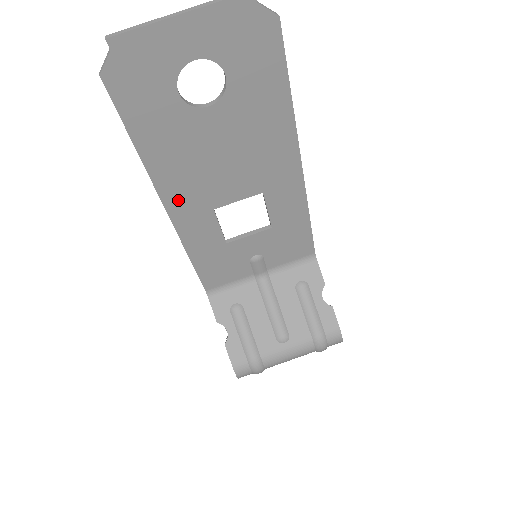
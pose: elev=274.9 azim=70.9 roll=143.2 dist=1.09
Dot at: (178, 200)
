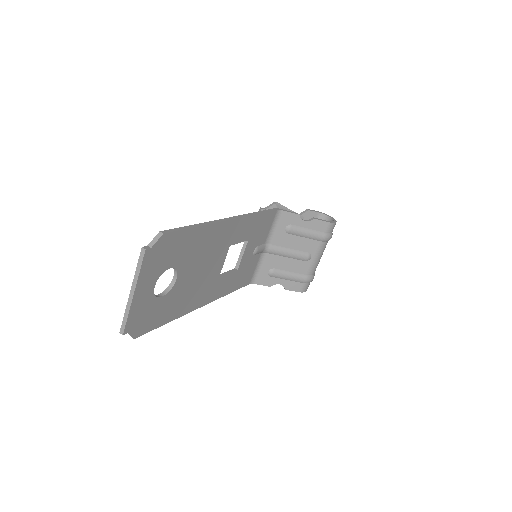
Dot at: (203, 299)
